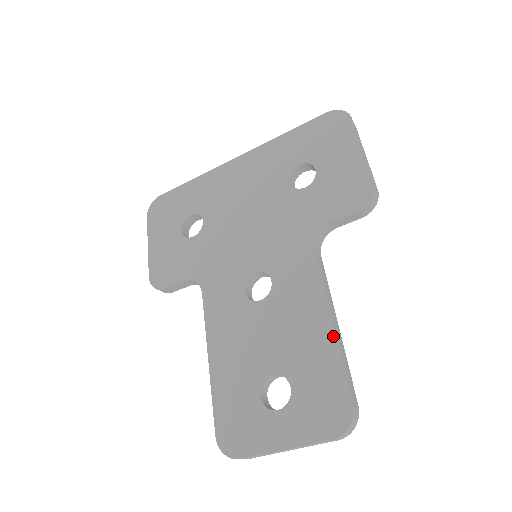
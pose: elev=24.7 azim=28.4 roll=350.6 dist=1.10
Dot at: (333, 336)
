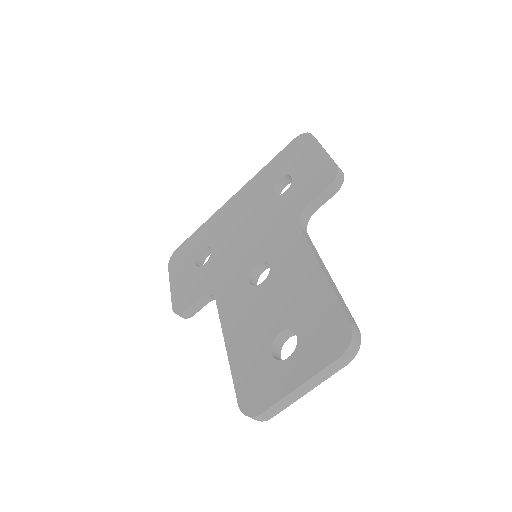
Dot at: (324, 280)
